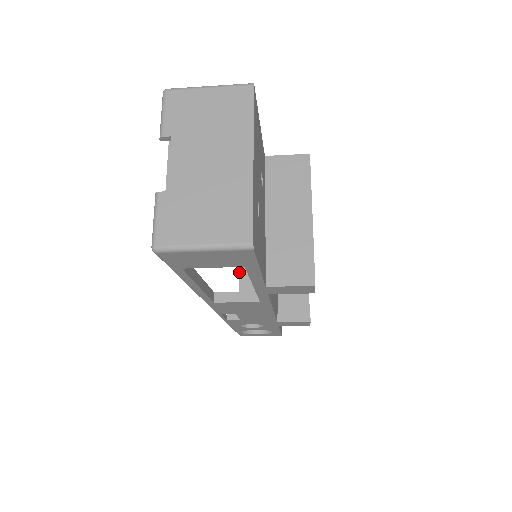
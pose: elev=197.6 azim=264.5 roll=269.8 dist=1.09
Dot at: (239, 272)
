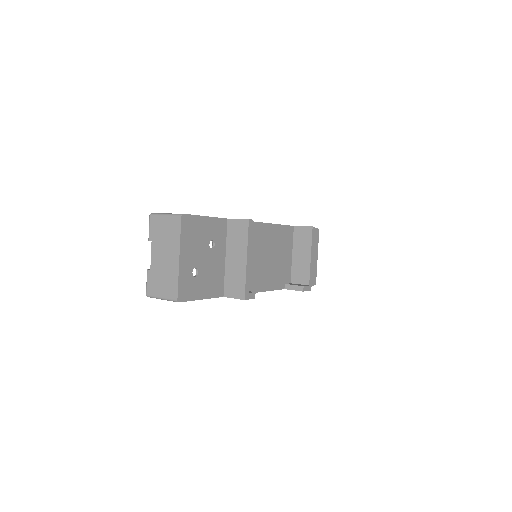
Dot at: occluded
